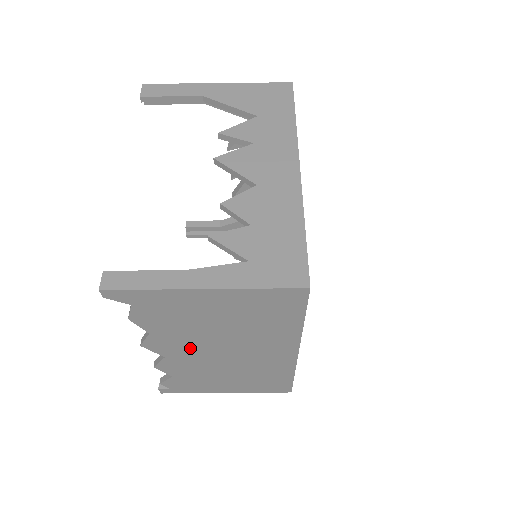
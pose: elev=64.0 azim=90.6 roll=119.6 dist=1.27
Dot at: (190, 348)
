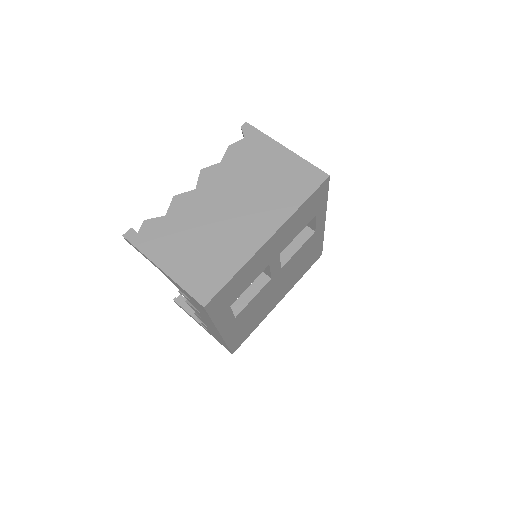
Dot at: (220, 189)
